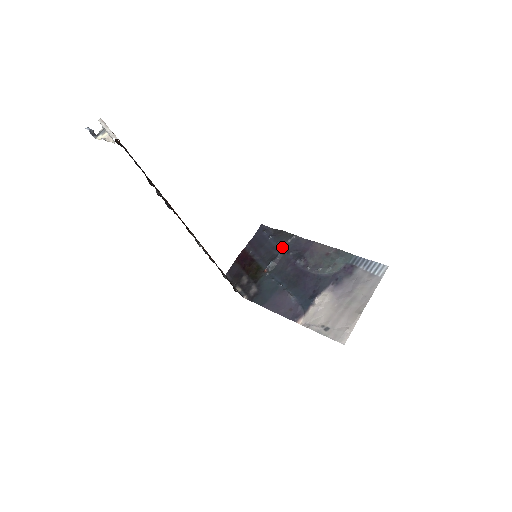
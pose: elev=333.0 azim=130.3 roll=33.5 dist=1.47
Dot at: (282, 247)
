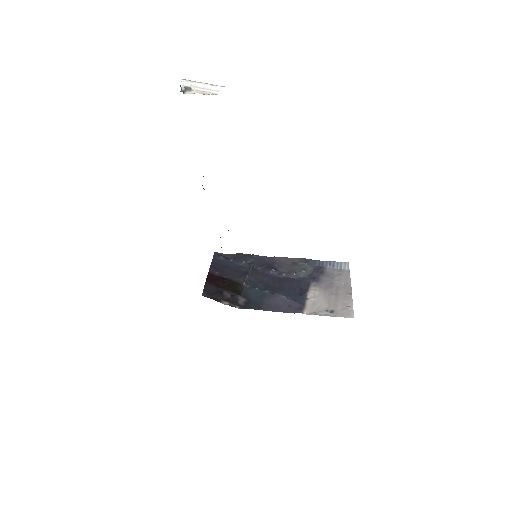
Dot at: (249, 264)
